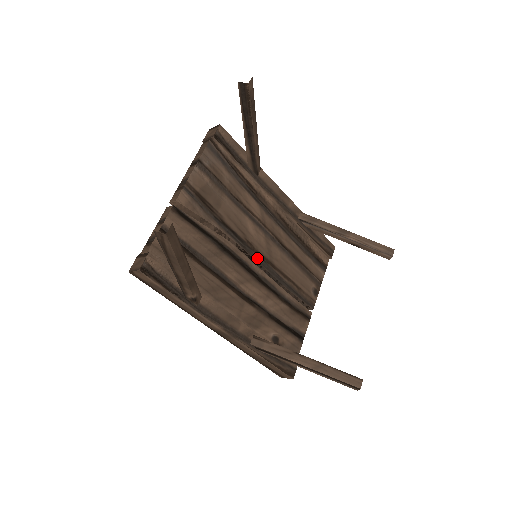
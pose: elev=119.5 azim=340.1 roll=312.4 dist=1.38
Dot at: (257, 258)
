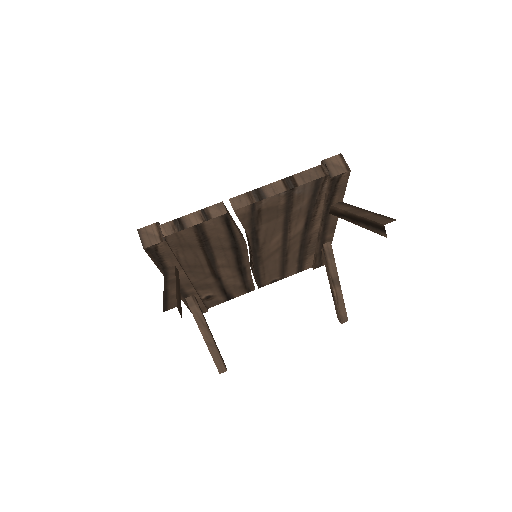
Dot at: (255, 256)
